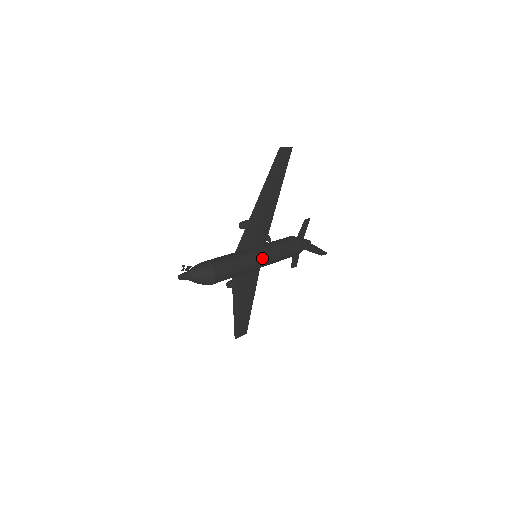
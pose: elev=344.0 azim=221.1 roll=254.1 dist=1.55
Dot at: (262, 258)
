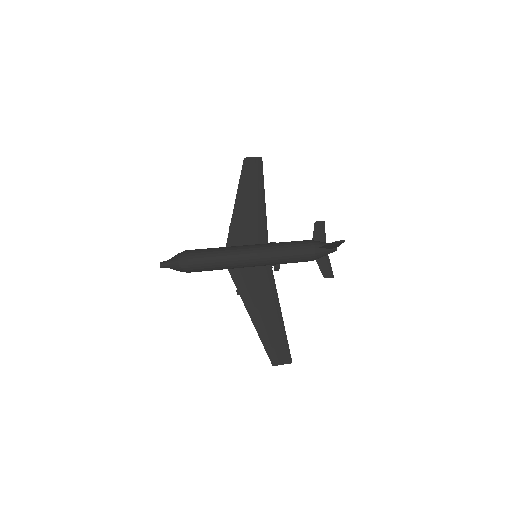
Dot at: (252, 249)
